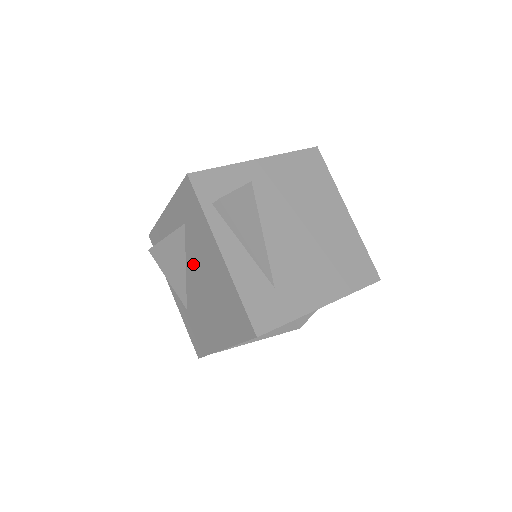
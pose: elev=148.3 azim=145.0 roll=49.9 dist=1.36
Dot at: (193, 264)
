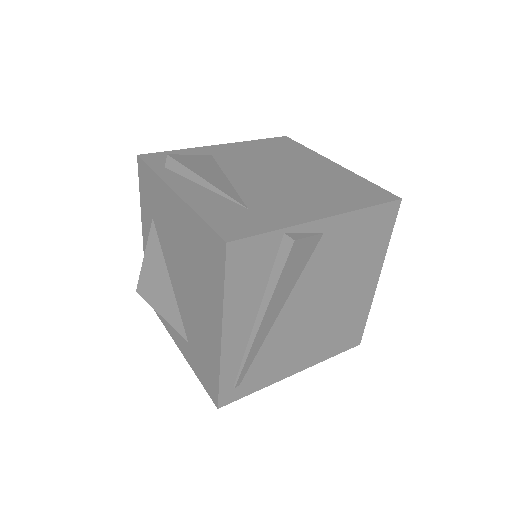
Dot at: (170, 258)
